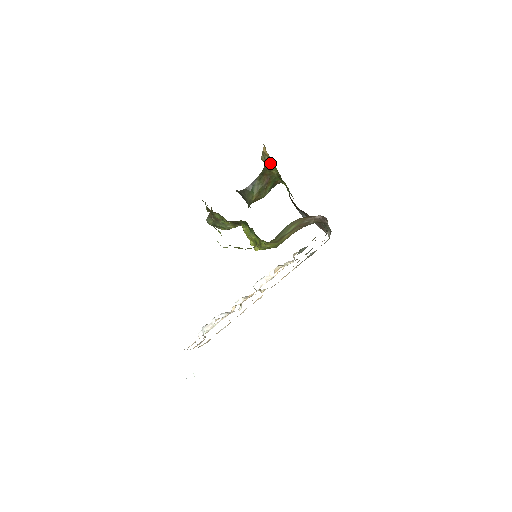
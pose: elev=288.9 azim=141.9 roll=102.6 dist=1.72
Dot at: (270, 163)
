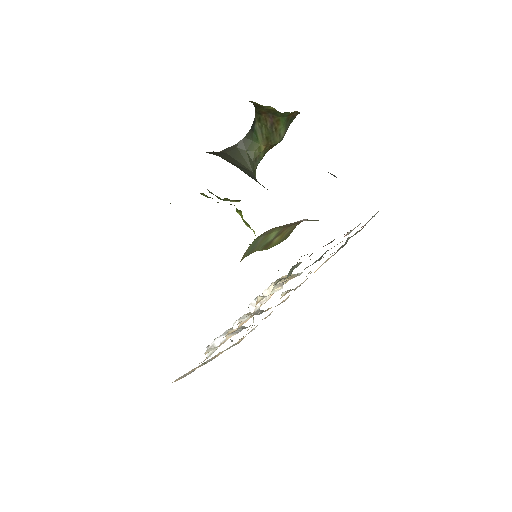
Dot at: occluded
